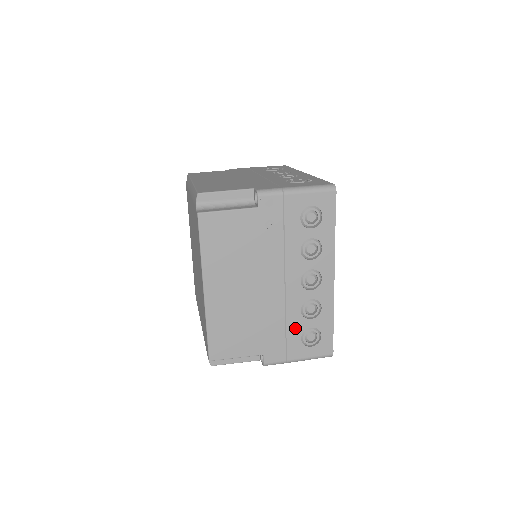
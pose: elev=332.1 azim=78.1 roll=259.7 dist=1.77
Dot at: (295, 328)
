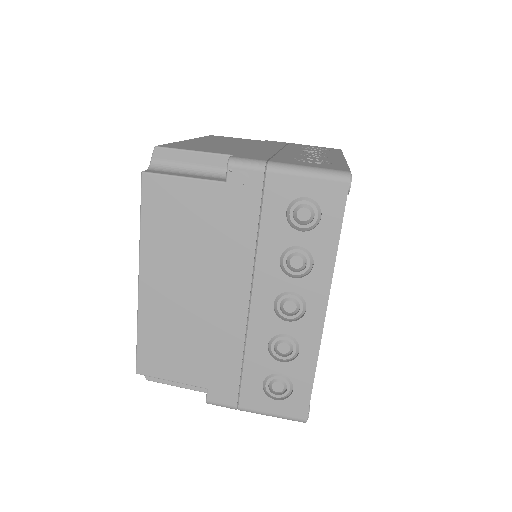
Dot at: (256, 367)
